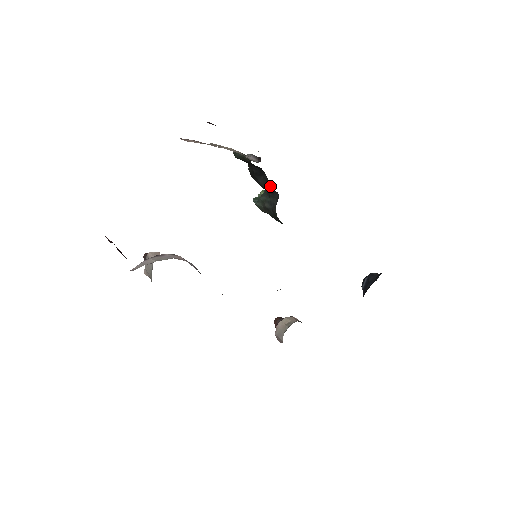
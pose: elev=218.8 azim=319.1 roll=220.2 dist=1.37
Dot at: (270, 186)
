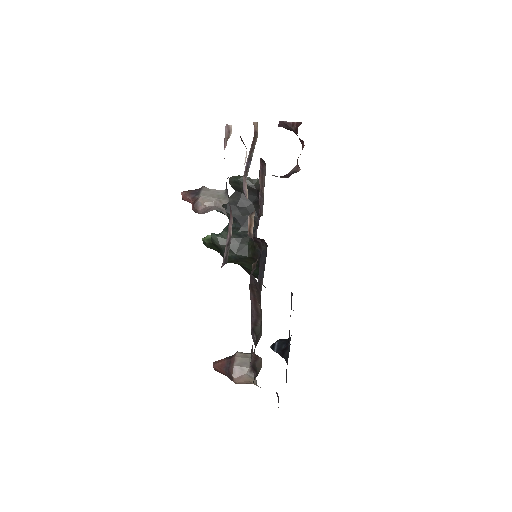
Dot at: occluded
